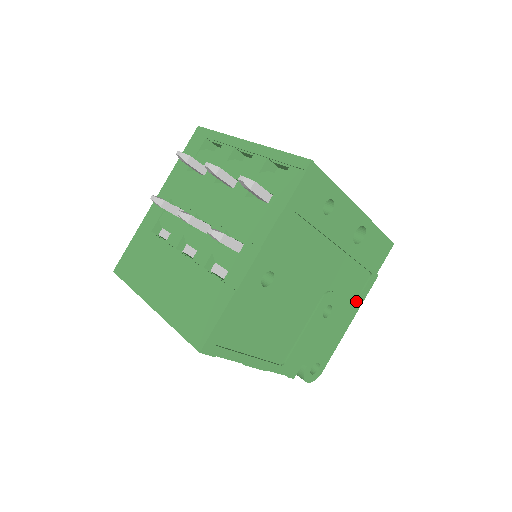
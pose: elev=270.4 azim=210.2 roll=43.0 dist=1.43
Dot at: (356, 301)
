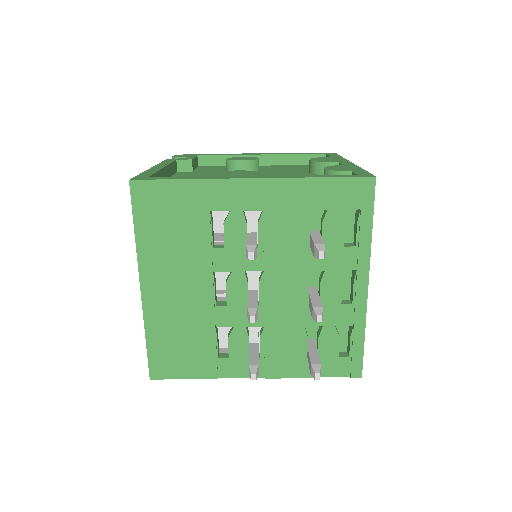
Dot at: occluded
